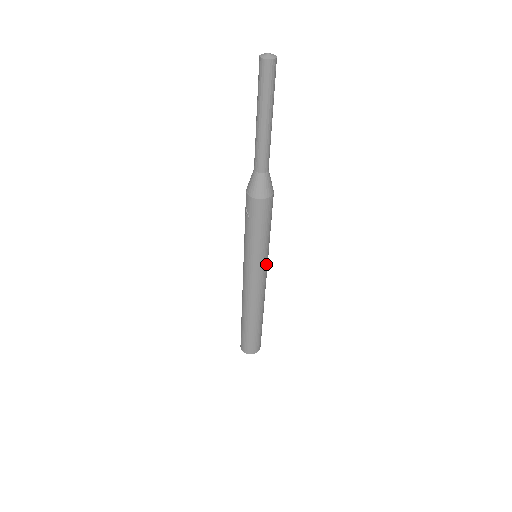
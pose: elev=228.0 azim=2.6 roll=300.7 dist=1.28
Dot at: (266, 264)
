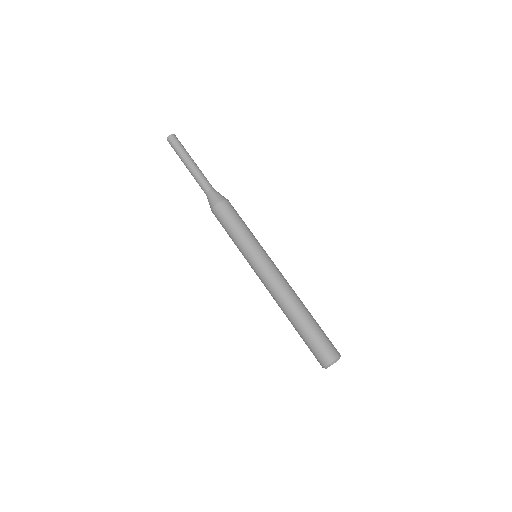
Dot at: (259, 257)
